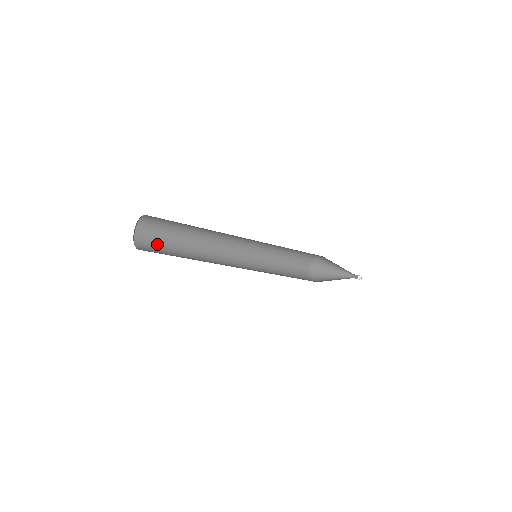
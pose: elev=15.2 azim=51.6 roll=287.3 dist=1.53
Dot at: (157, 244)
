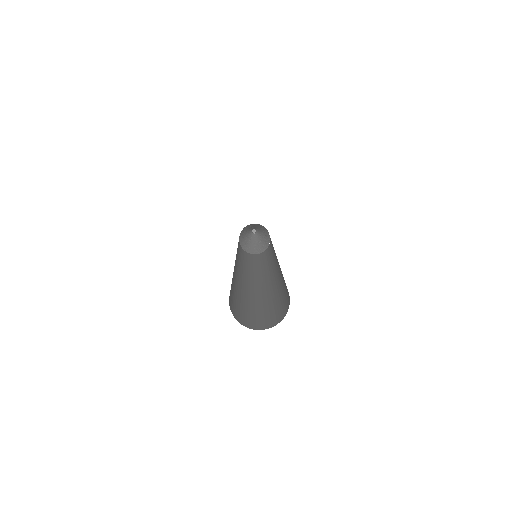
Dot at: (231, 295)
